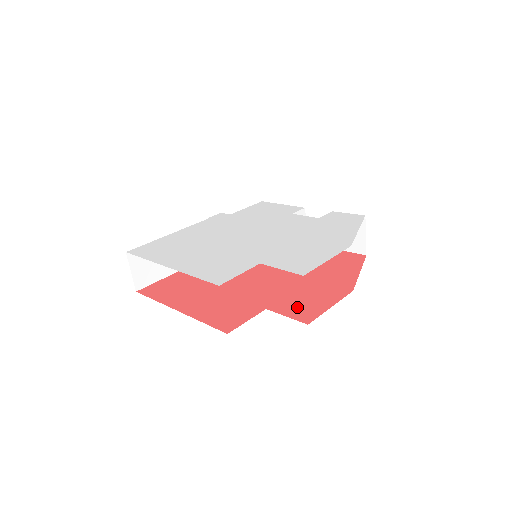
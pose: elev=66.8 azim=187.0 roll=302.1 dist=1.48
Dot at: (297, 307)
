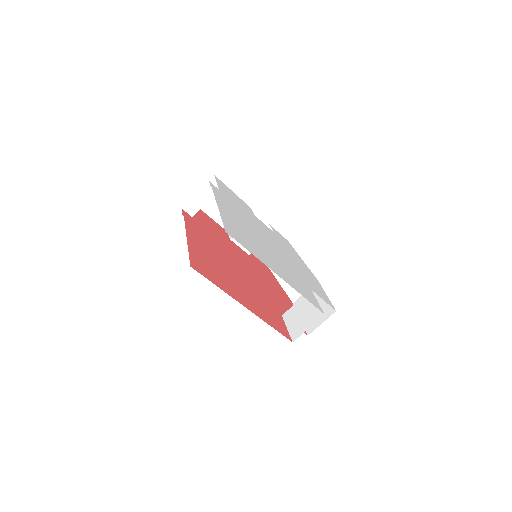
Dot at: occluded
